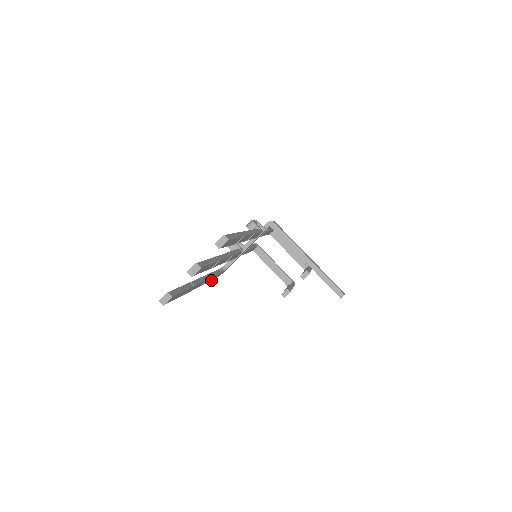
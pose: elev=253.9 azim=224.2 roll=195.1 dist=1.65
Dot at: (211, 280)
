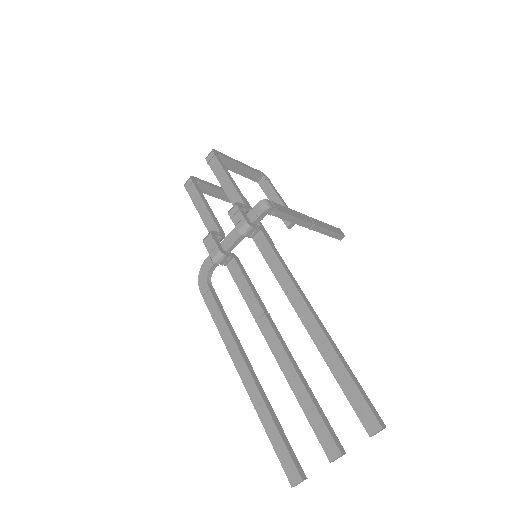
Dot at: occluded
